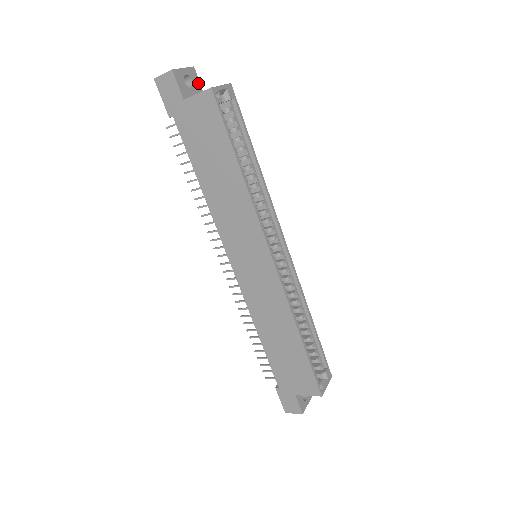
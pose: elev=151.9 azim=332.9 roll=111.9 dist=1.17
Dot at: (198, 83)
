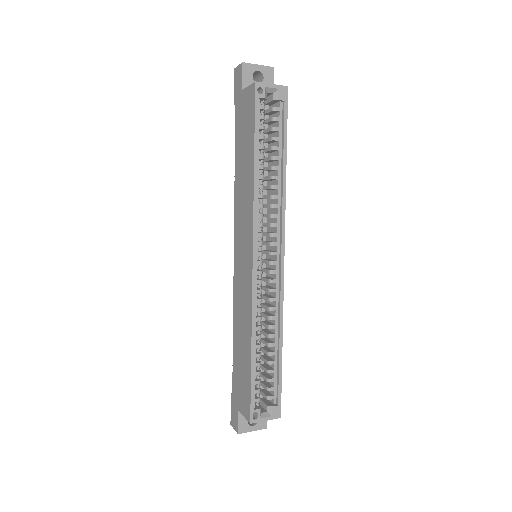
Dot at: (271, 82)
